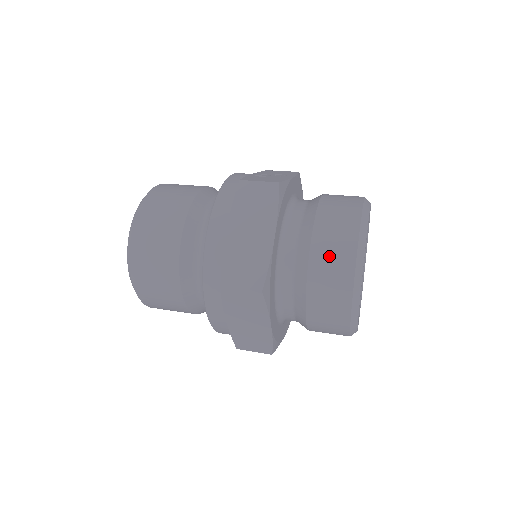
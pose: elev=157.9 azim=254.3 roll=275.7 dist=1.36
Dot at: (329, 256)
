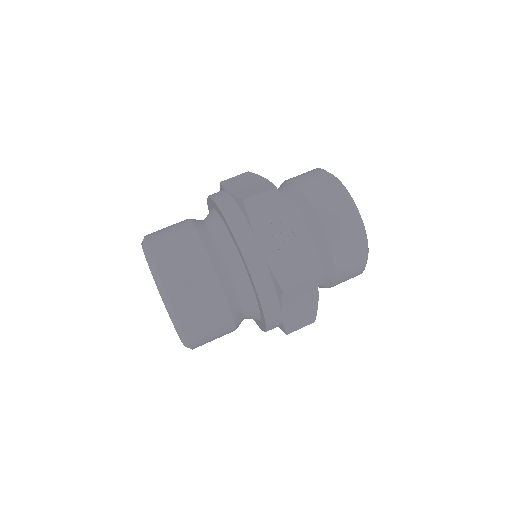
Dot at: (347, 276)
